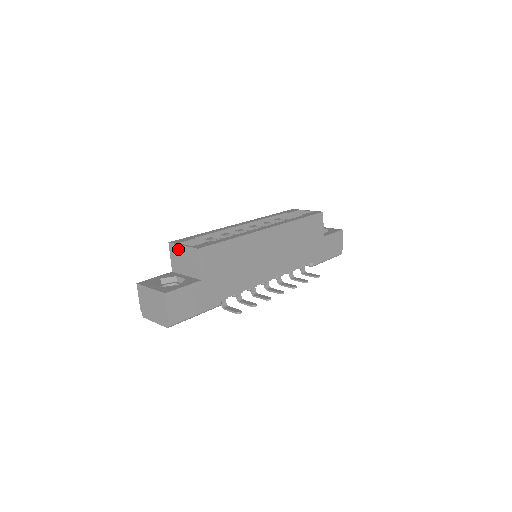
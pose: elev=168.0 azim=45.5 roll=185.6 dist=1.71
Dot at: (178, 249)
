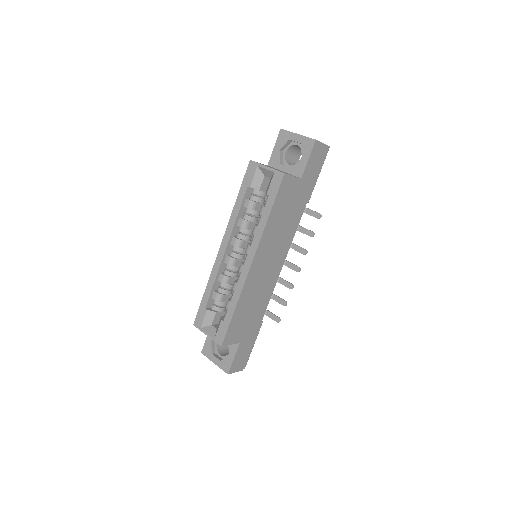
Dot at: occluded
